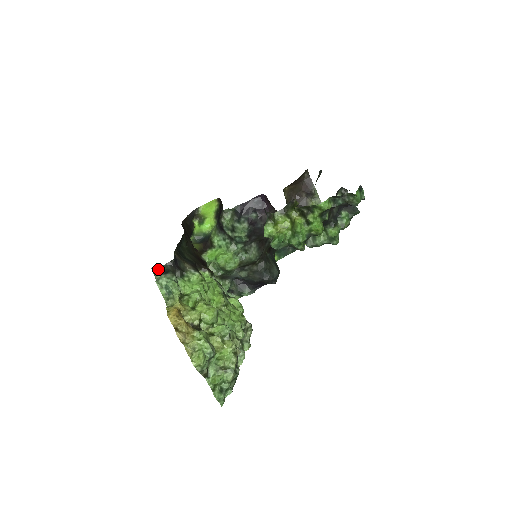
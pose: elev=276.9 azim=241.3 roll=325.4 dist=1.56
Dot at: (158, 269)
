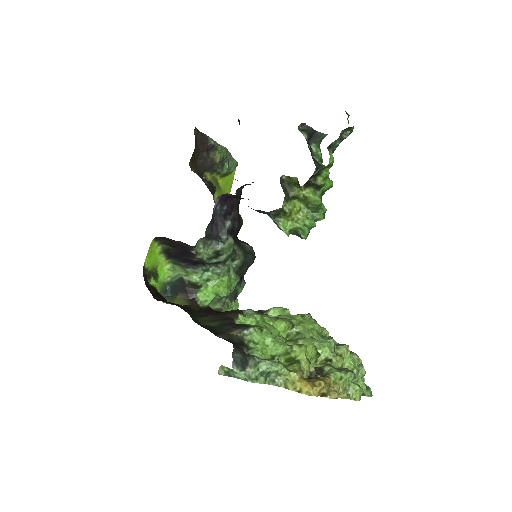
Dot at: (233, 369)
